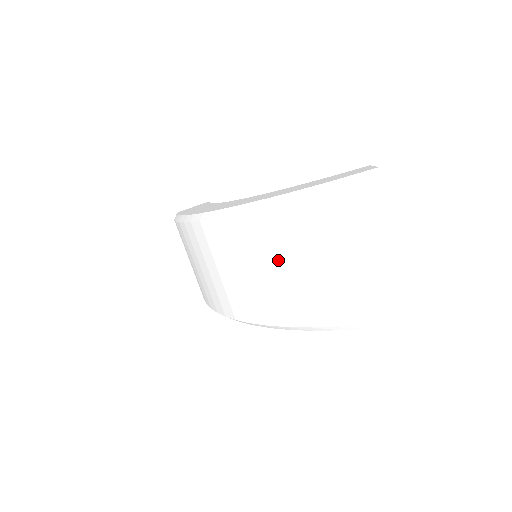
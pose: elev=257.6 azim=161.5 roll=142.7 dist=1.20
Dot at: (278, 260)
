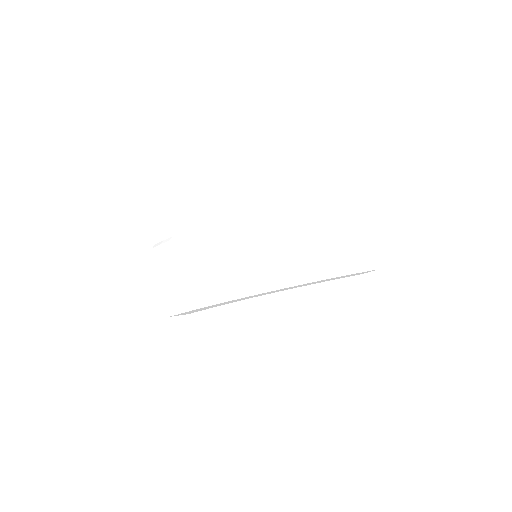
Dot at: (305, 234)
